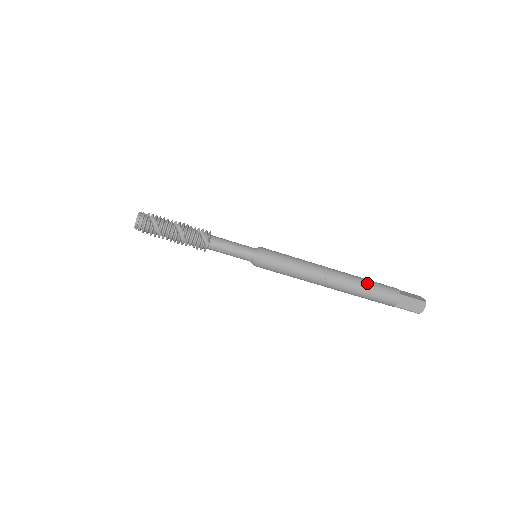
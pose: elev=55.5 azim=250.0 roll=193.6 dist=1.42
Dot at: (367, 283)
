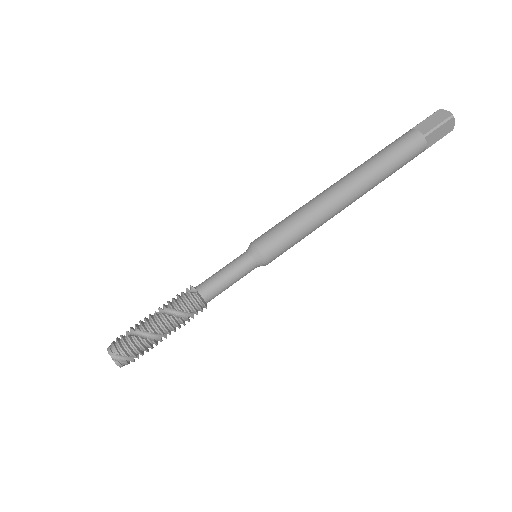
Dot at: occluded
